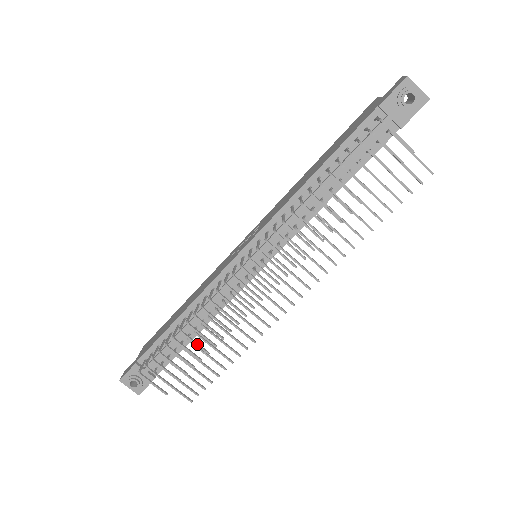
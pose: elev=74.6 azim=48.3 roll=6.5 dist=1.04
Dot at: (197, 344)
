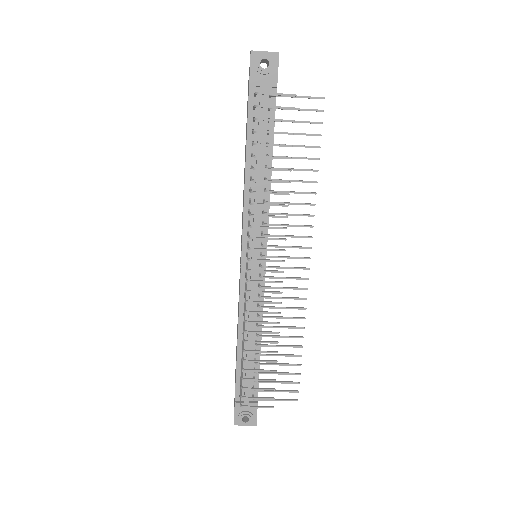
Dot at: (263, 352)
